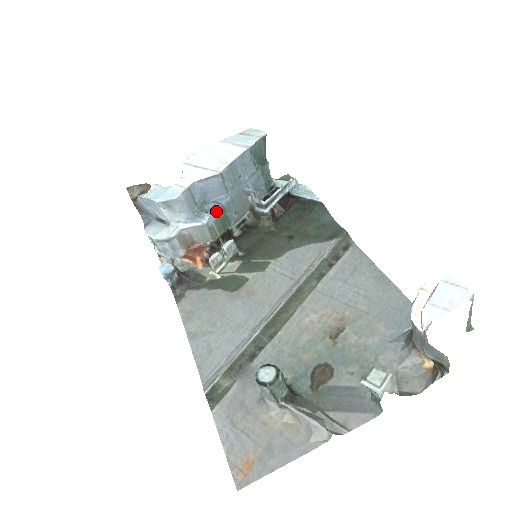
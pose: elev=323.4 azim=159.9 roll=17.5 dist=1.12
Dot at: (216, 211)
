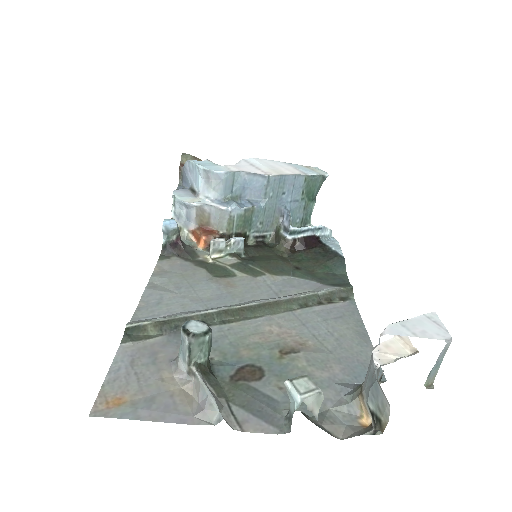
Dot at: (245, 207)
